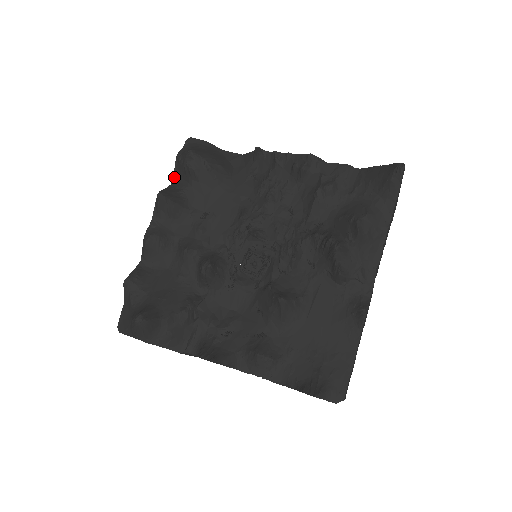
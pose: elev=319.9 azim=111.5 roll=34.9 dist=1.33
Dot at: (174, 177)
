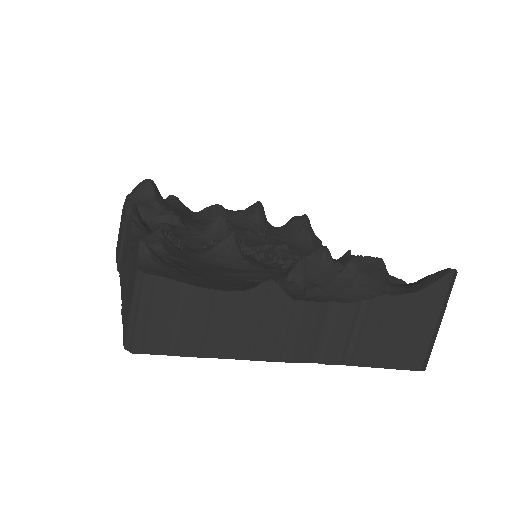
Dot at: occluded
